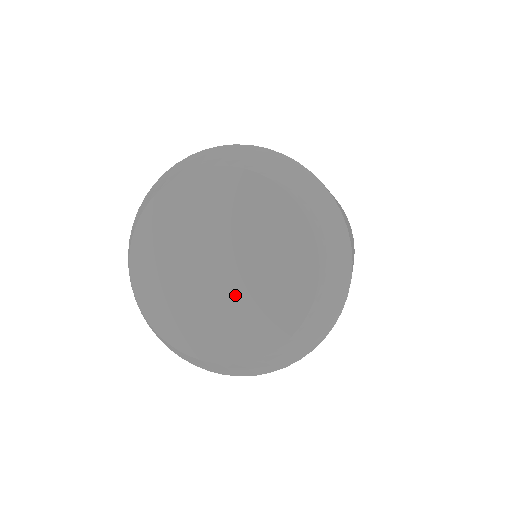
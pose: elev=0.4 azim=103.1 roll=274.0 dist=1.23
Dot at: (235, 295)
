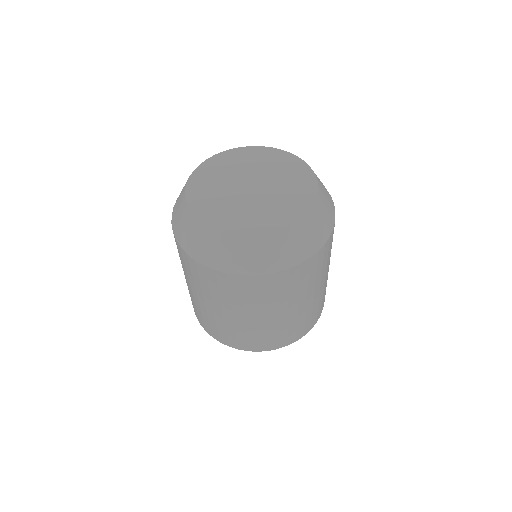
Dot at: (261, 199)
